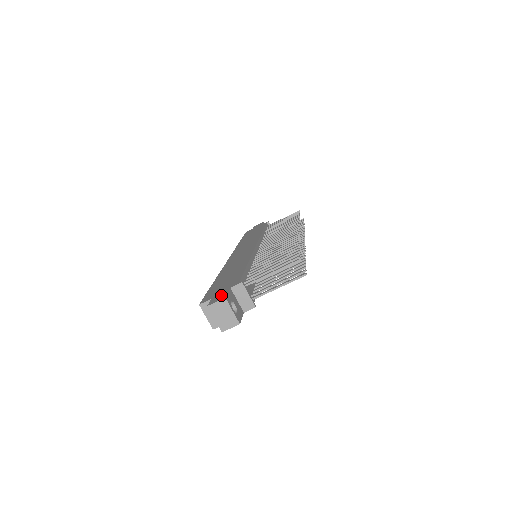
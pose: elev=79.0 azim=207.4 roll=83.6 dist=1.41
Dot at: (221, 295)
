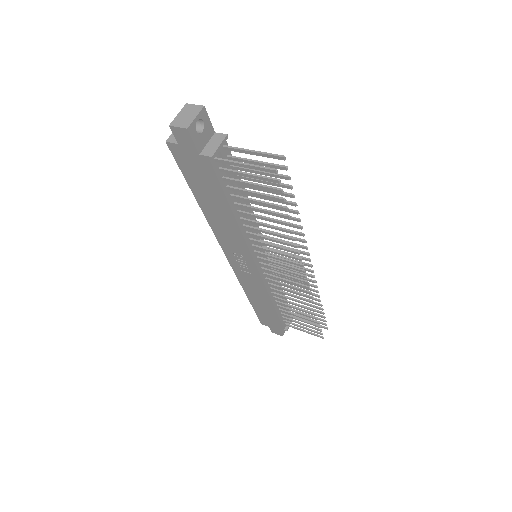
Dot at: occluded
